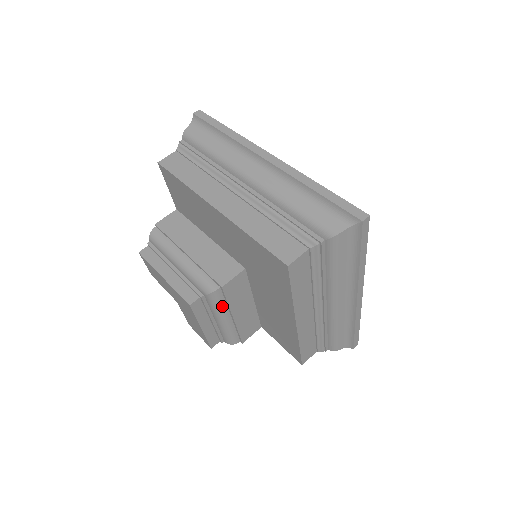
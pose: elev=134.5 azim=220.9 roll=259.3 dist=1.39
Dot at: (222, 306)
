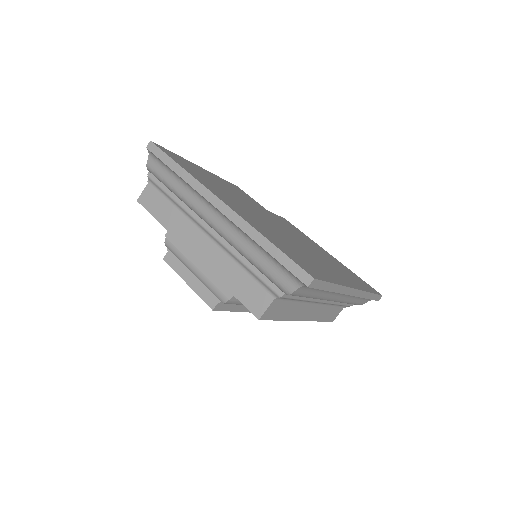
Dot at: occluded
